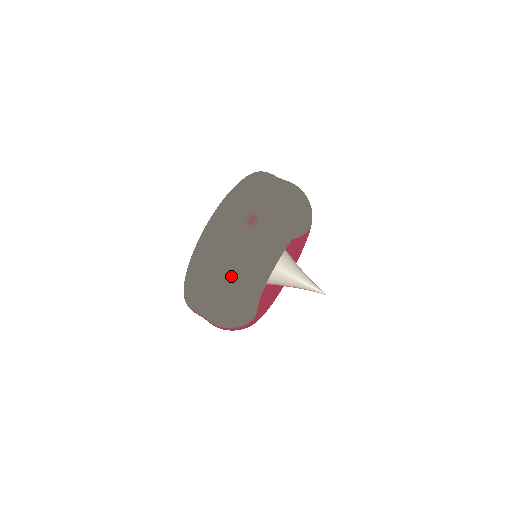
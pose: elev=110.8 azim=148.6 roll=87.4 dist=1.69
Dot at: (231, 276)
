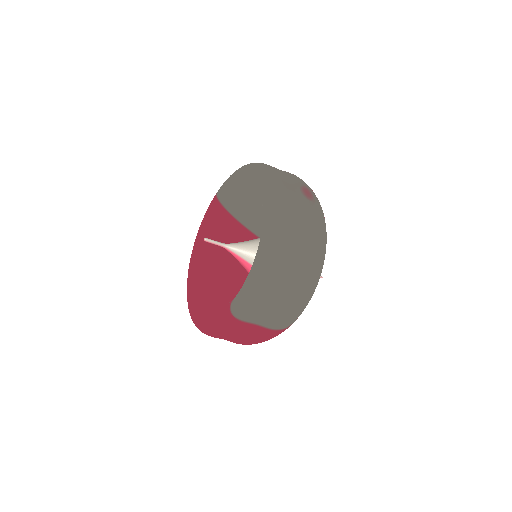
Dot at: (316, 249)
